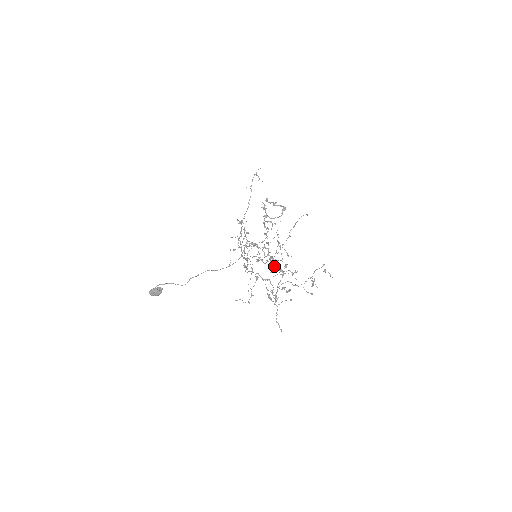
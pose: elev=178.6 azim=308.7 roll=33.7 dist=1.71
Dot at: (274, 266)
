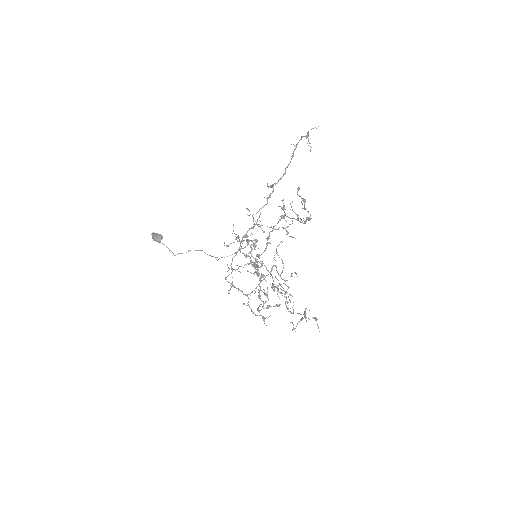
Dot at: (248, 301)
